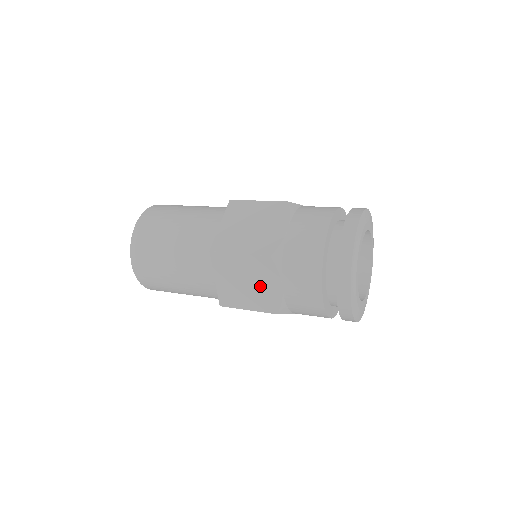
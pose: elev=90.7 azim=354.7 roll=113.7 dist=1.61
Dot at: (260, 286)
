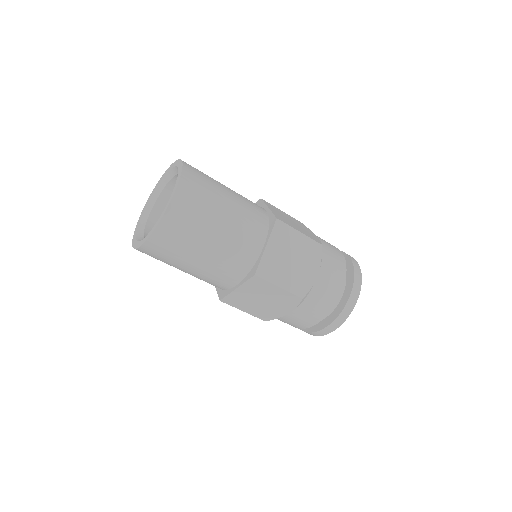
Dot at: (272, 306)
